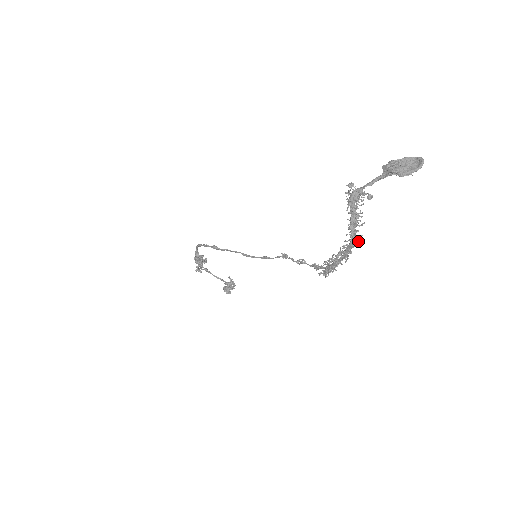
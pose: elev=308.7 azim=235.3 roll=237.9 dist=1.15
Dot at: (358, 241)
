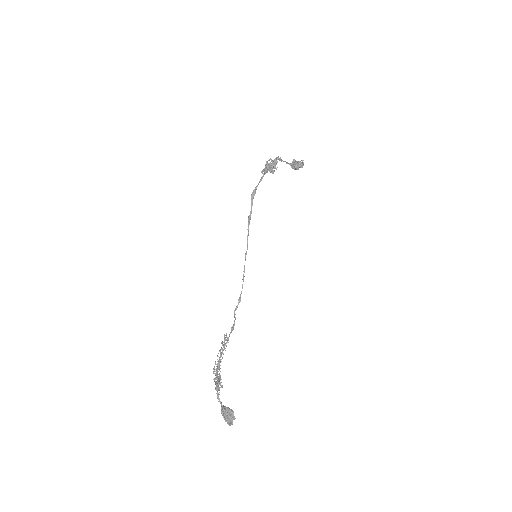
Dot at: occluded
